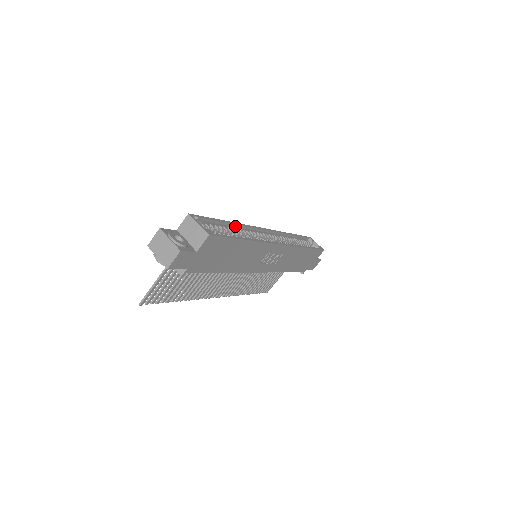
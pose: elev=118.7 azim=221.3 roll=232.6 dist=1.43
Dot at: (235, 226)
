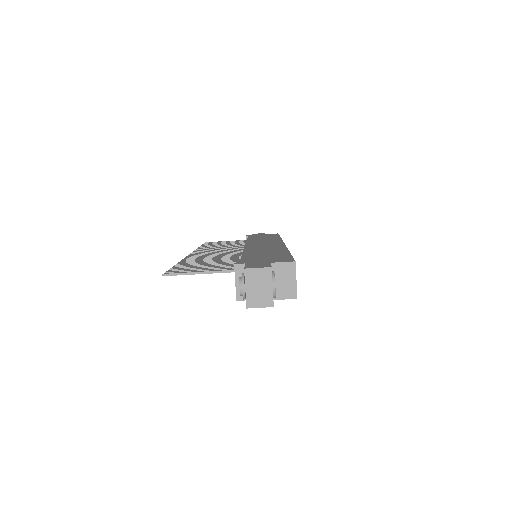
Dot at: occluded
